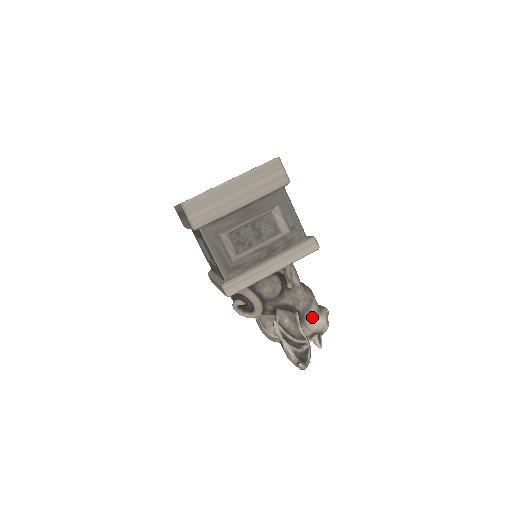
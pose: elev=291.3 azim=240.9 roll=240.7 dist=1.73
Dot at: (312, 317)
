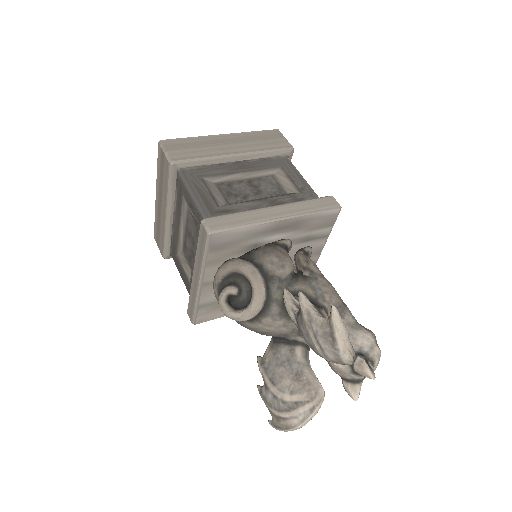
Dot at: (349, 326)
